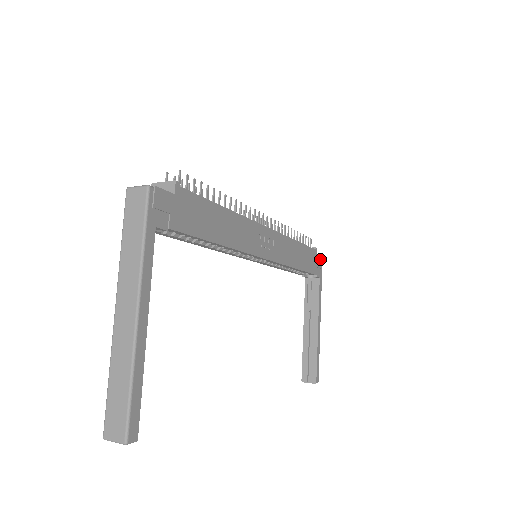
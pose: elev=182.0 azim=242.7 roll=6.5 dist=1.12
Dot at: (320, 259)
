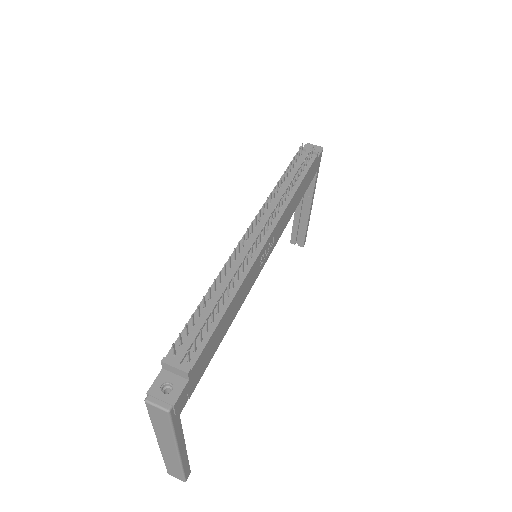
Dot at: (320, 154)
